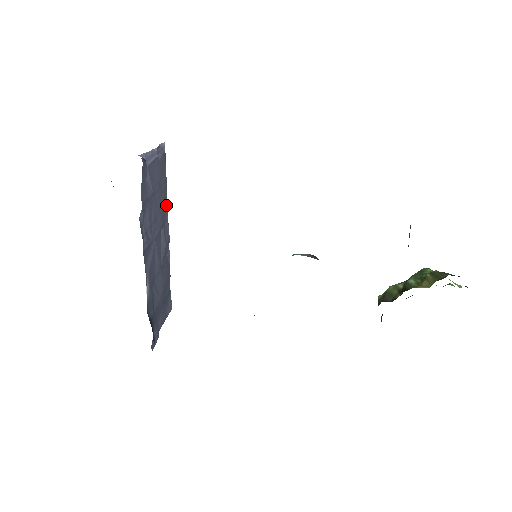
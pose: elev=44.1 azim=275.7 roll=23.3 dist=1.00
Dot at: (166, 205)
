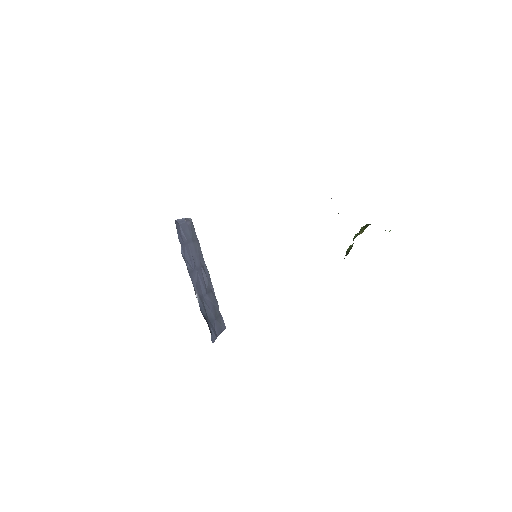
Dot at: (202, 255)
